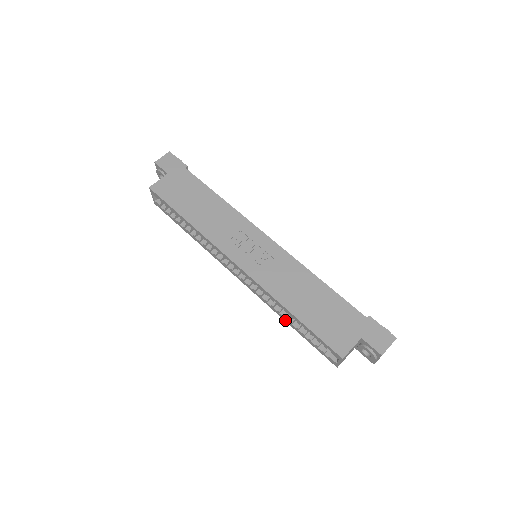
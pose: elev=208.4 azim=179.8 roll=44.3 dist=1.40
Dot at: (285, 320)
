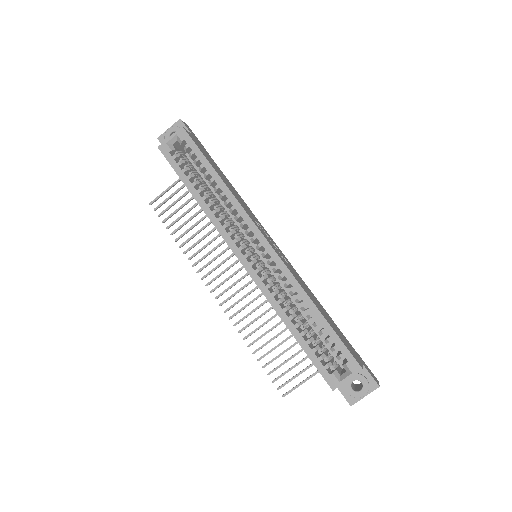
Dot at: (287, 322)
